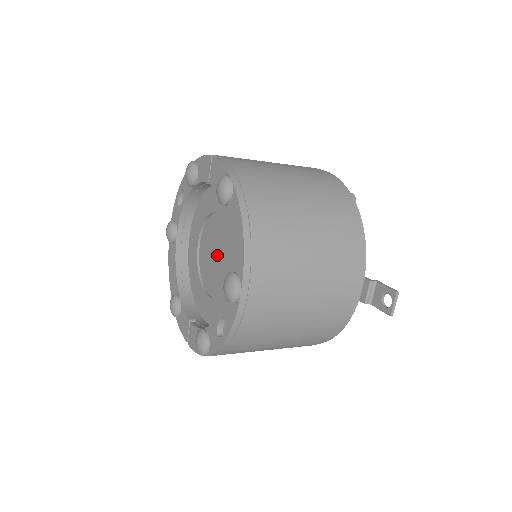
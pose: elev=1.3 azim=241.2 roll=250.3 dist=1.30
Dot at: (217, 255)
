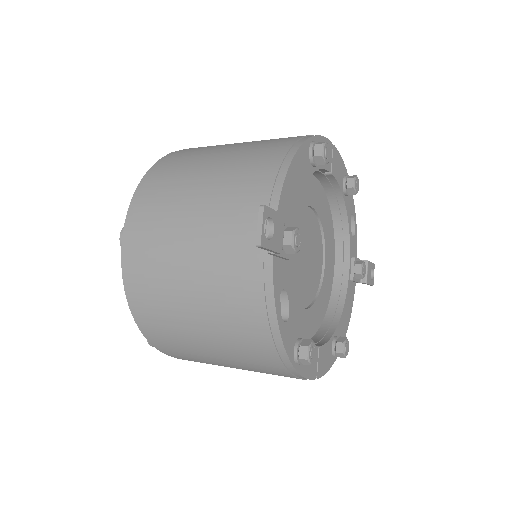
Dot at: occluded
